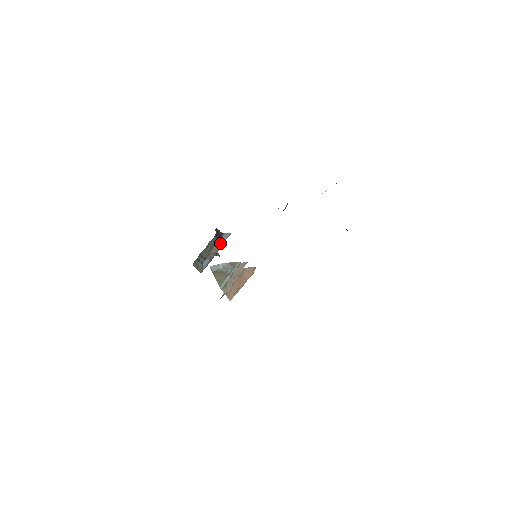
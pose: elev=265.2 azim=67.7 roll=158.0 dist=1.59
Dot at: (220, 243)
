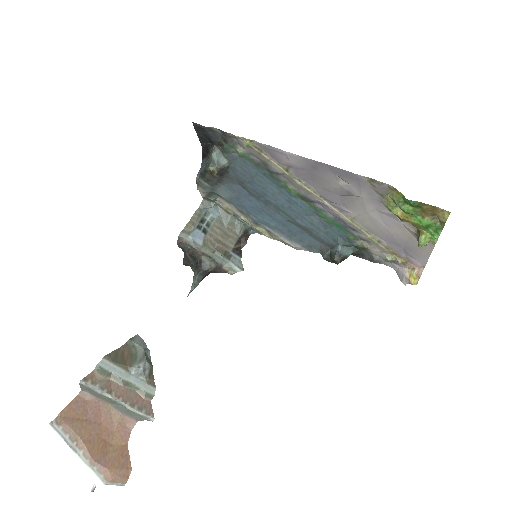
Dot at: (227, 255)
